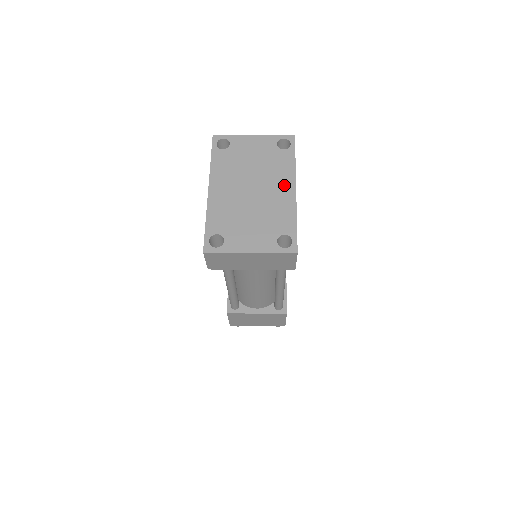
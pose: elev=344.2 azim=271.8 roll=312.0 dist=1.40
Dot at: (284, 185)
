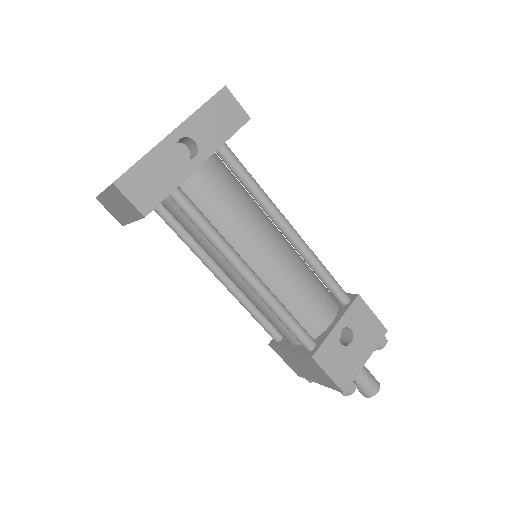
Dot at: occluded
